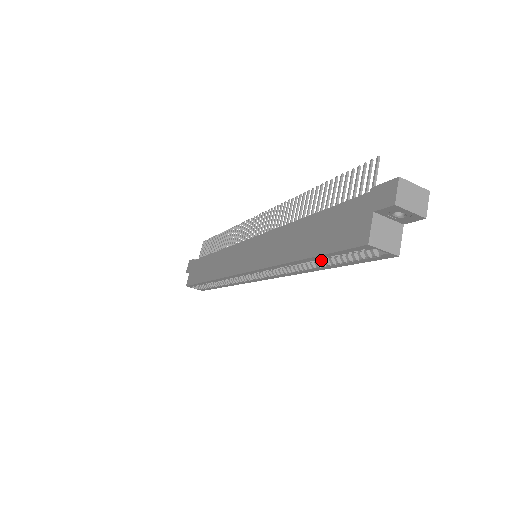
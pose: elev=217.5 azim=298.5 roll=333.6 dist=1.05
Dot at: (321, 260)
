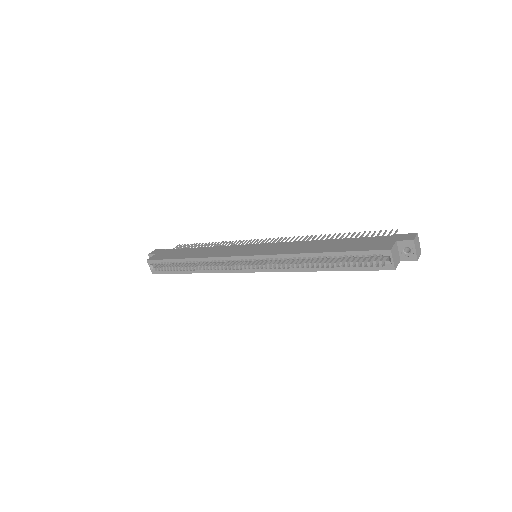
Dot at: (331, 262)
